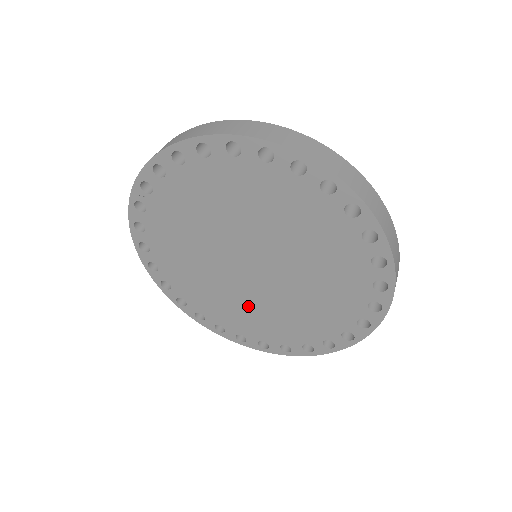
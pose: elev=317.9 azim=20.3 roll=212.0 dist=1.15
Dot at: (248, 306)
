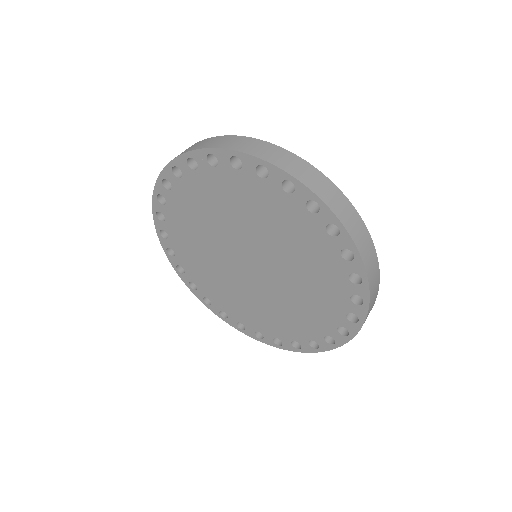
Dot at: (220, 277)
